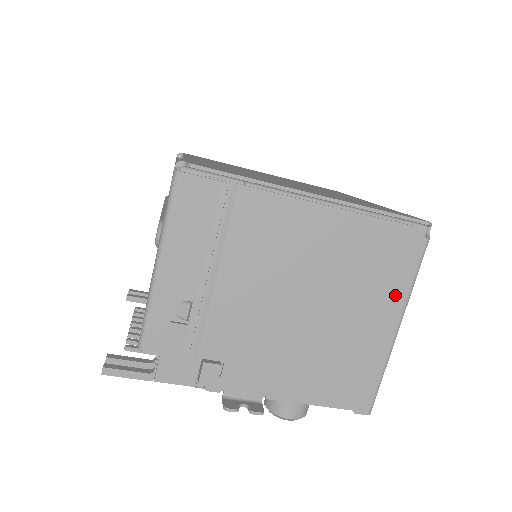
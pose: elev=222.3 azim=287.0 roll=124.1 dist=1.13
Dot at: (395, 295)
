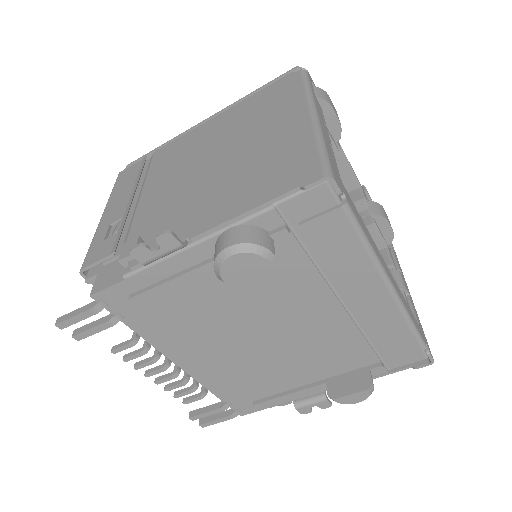
Dot at: (292, 103)
